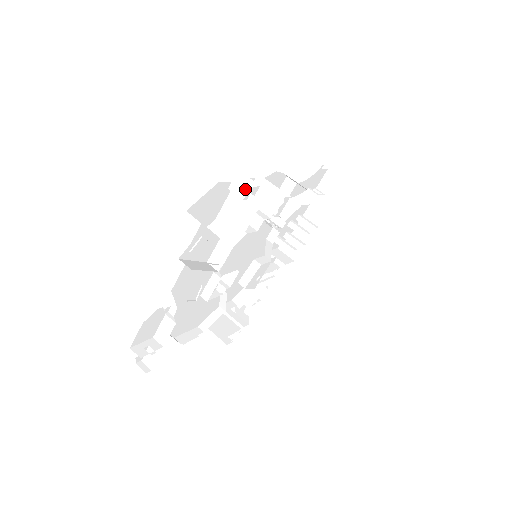
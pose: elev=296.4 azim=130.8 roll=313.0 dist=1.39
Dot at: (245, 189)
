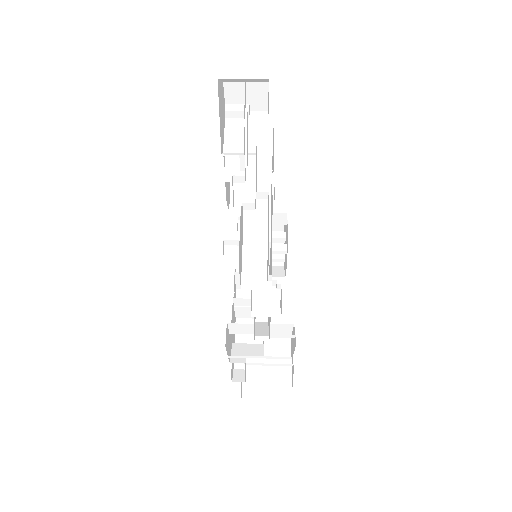
Dot at: occluded
